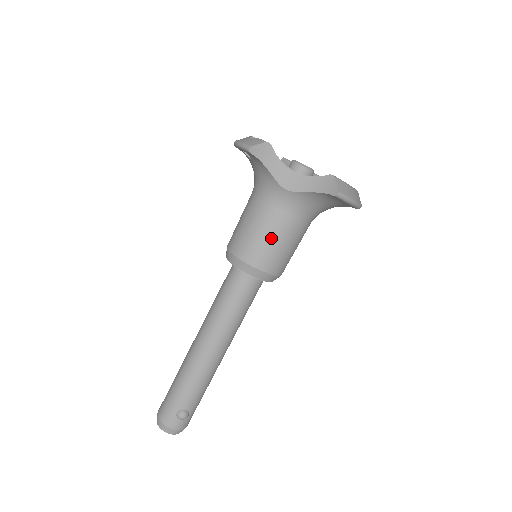
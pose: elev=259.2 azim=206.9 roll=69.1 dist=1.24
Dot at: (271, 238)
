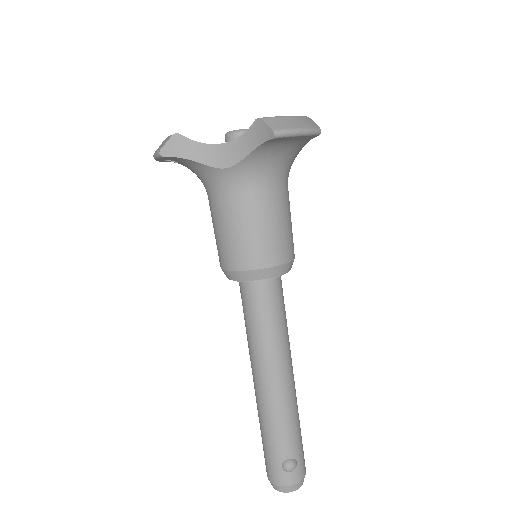
Dot at: (248, 228)
